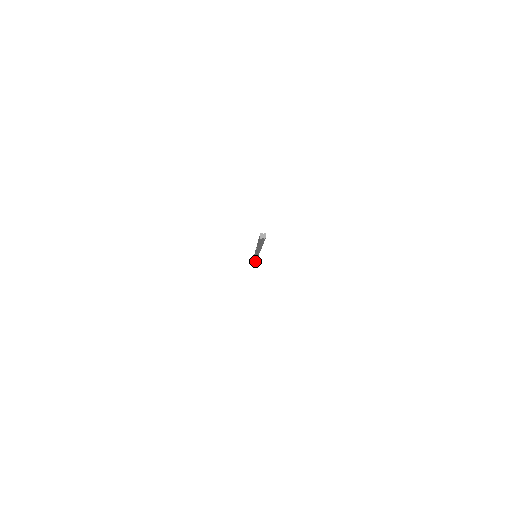
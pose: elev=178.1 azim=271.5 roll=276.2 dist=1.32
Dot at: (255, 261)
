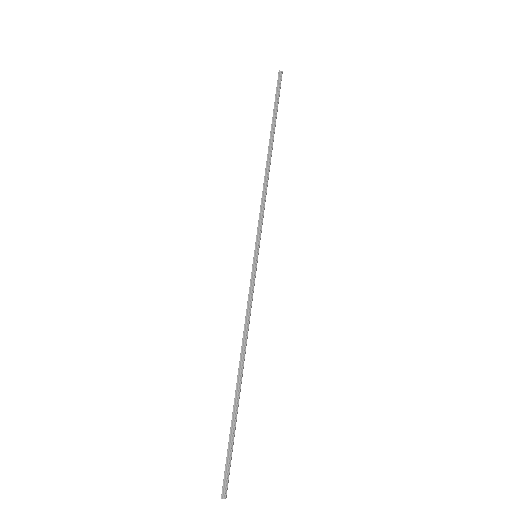
Dot at: (266, 187)
